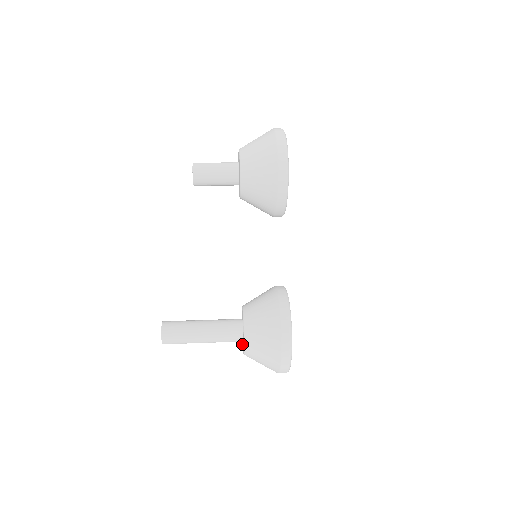
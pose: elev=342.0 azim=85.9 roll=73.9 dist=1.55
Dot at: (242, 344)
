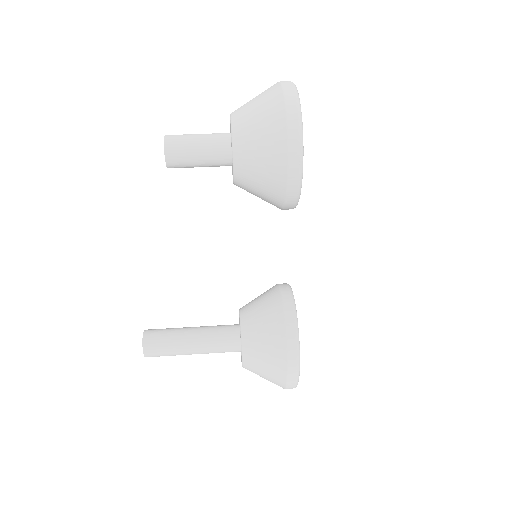
Dot at: occluded
